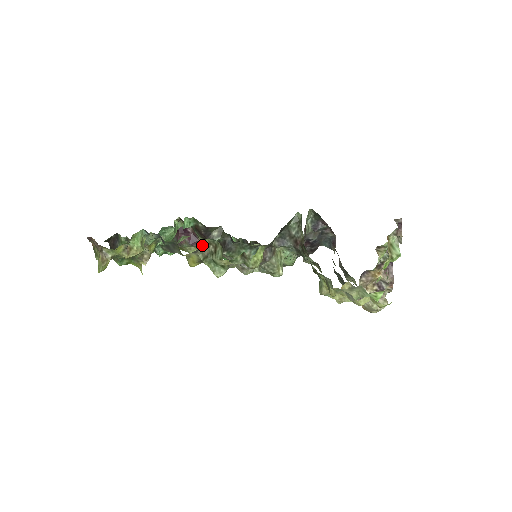
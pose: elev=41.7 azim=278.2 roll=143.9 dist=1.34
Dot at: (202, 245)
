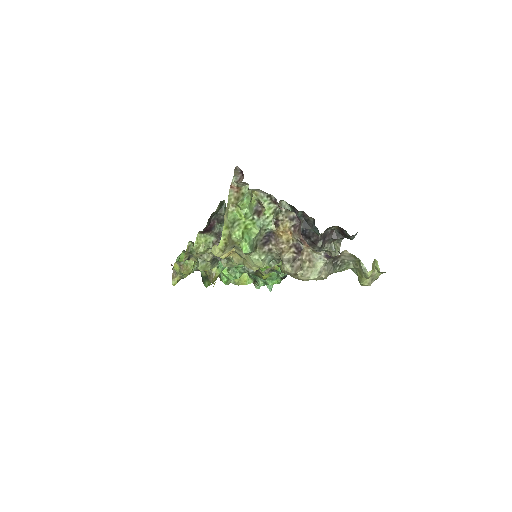
Dot at: occluded
